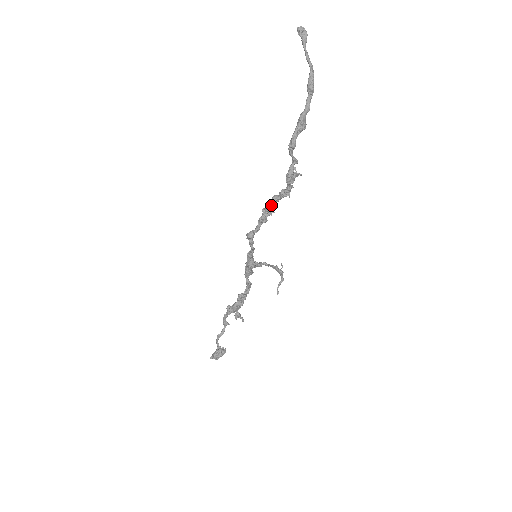
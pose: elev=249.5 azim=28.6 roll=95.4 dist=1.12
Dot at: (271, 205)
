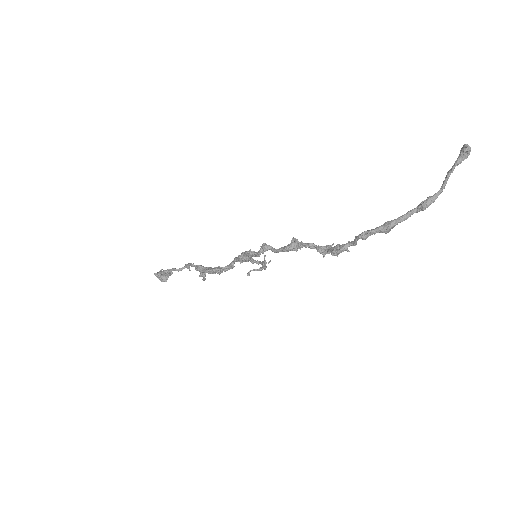
Dot at: occluded
